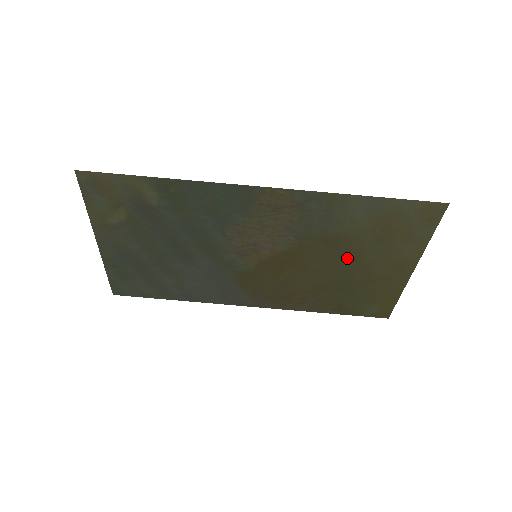
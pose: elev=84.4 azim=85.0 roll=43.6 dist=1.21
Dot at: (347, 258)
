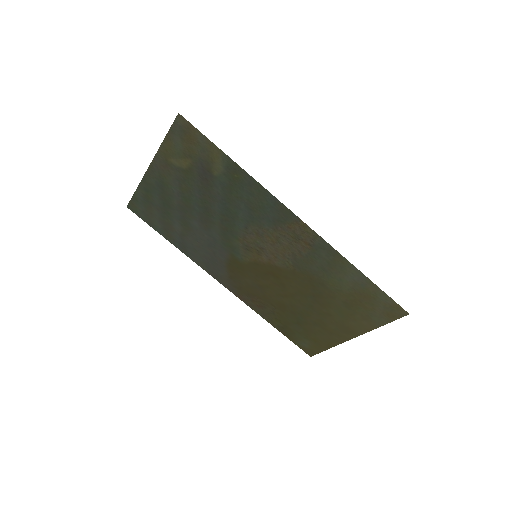
Dot at: (316, 300)
